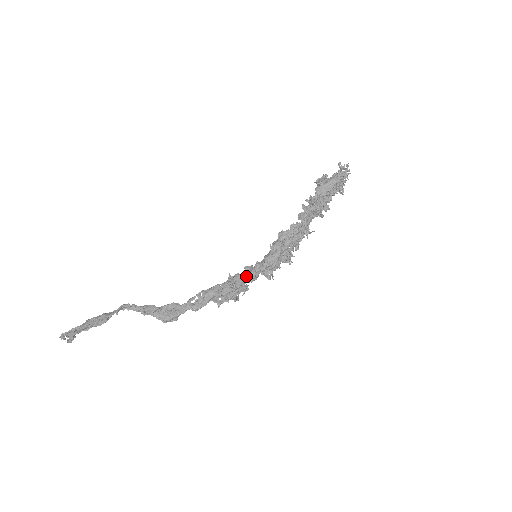
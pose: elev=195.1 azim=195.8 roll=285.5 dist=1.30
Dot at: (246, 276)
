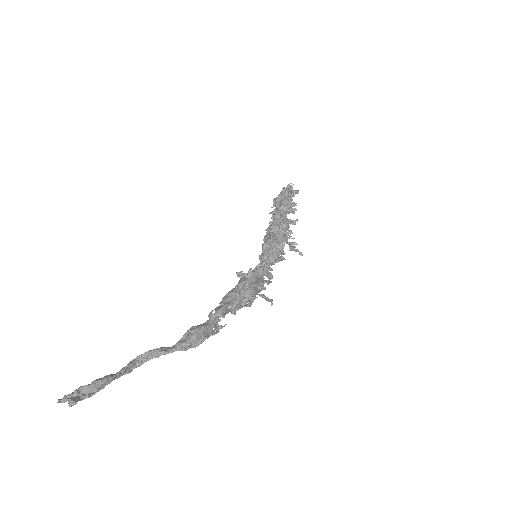
Dot at: (257, 269)
